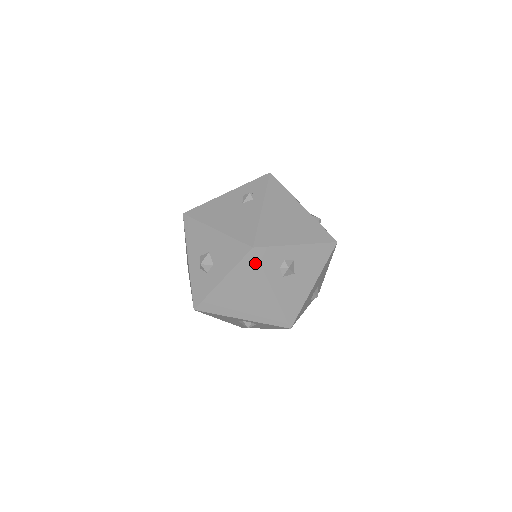
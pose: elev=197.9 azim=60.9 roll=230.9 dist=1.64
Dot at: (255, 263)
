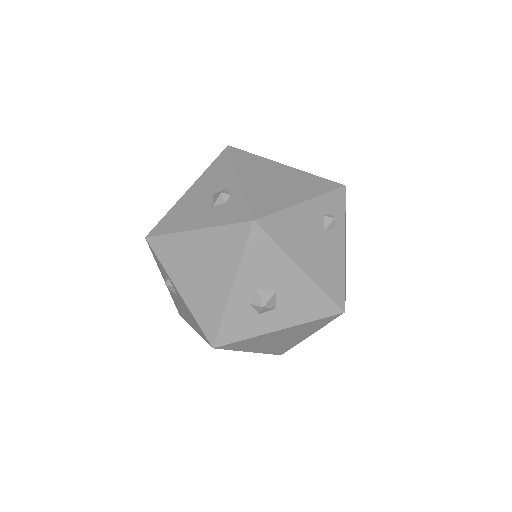
Dot at: (328, 321)
